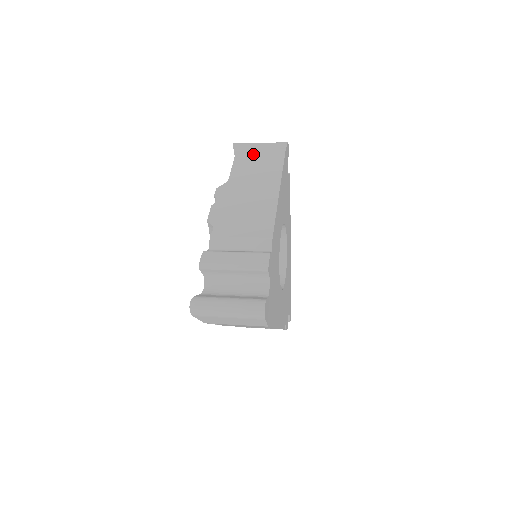
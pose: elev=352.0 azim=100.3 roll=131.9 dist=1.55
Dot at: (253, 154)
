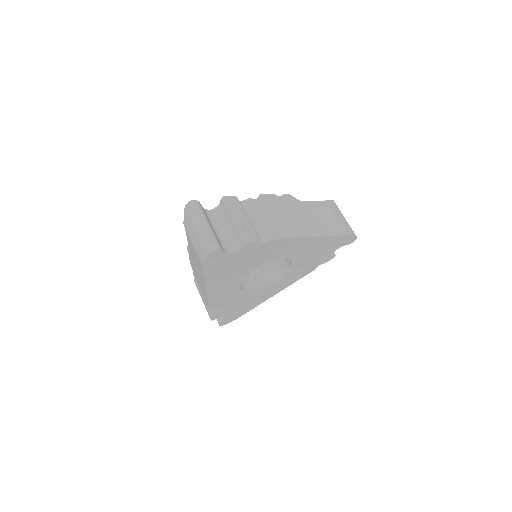
Dot at: (191, 244)
